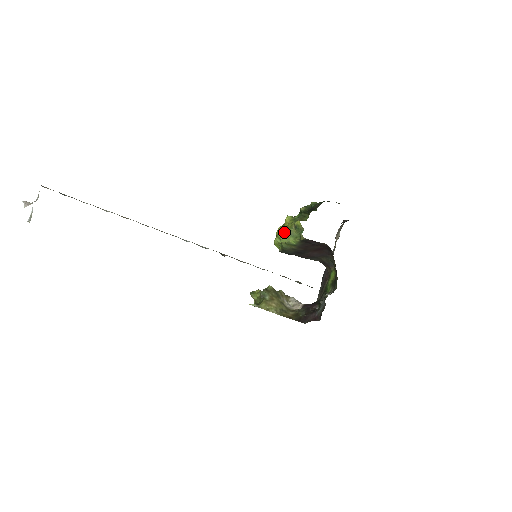
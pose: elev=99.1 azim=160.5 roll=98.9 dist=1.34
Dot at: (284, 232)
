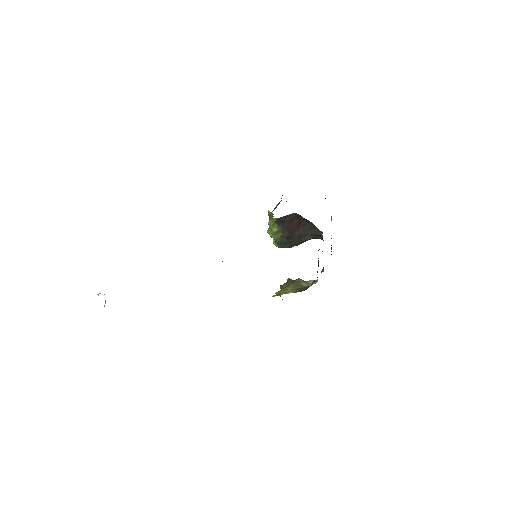
Dot at: (269, 229)
